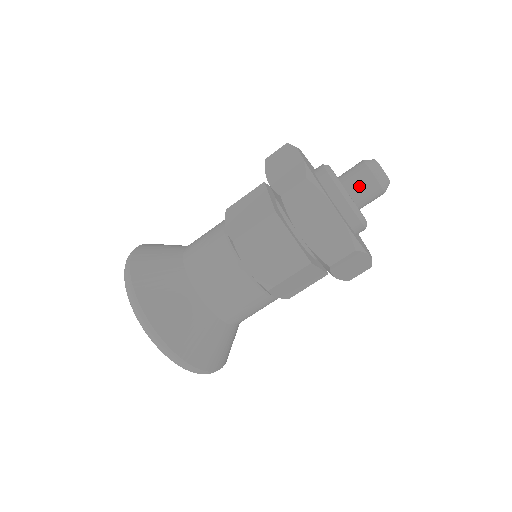
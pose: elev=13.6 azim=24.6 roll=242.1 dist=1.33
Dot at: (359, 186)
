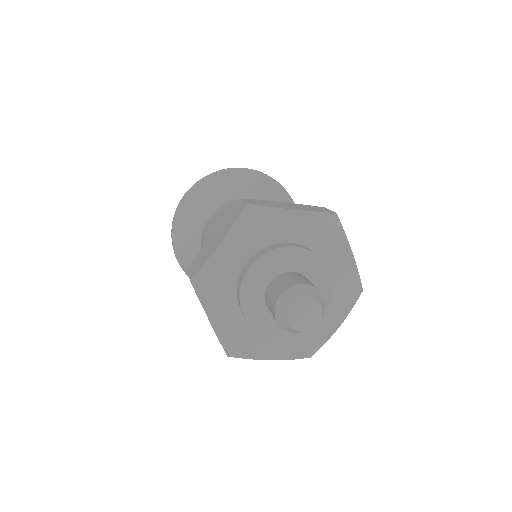
Dot at: (270, 309)
